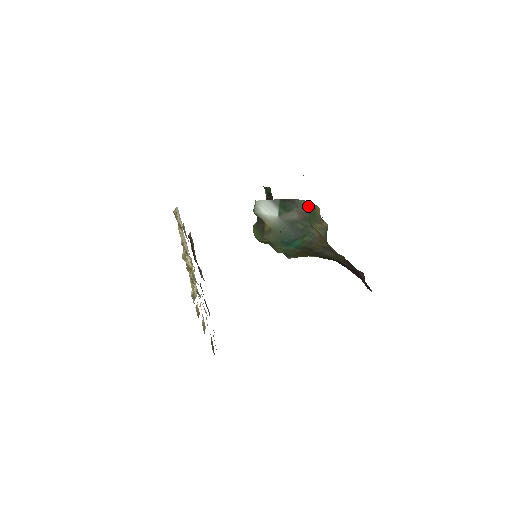
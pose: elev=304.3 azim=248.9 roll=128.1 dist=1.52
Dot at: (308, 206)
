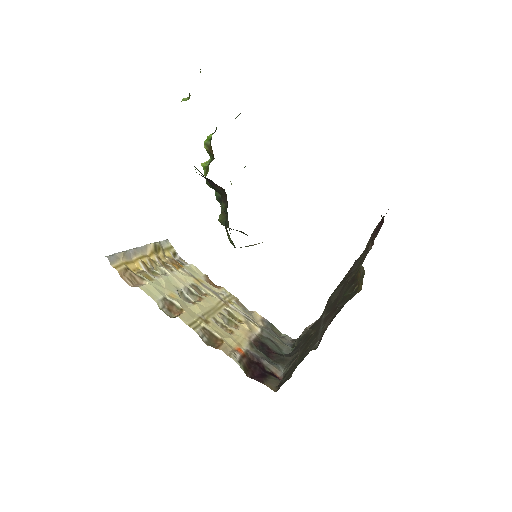
Dot at: occluded
